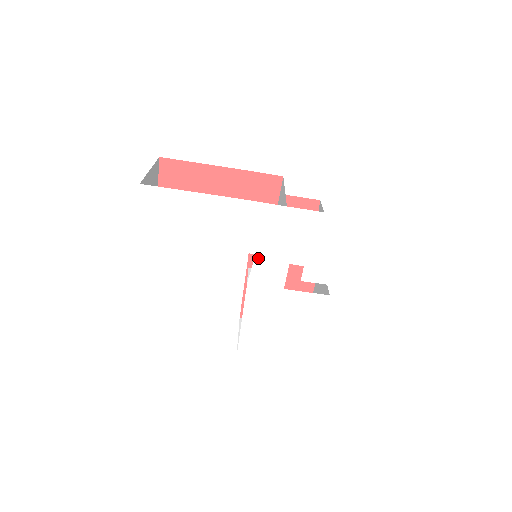
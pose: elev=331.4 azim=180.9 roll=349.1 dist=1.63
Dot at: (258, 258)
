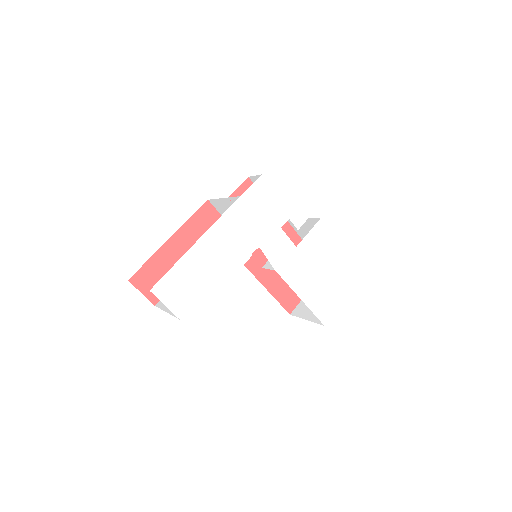
Dot at: (262, 247)
